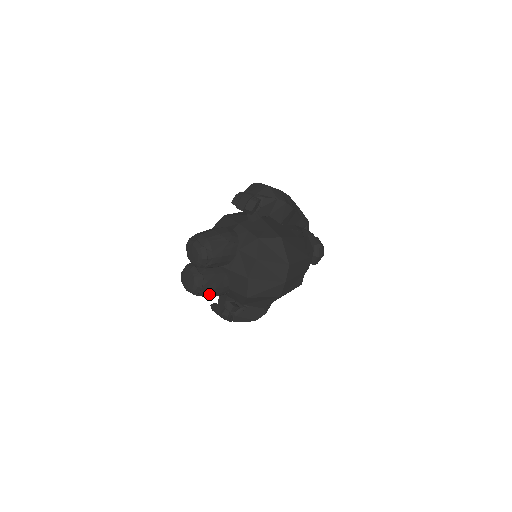
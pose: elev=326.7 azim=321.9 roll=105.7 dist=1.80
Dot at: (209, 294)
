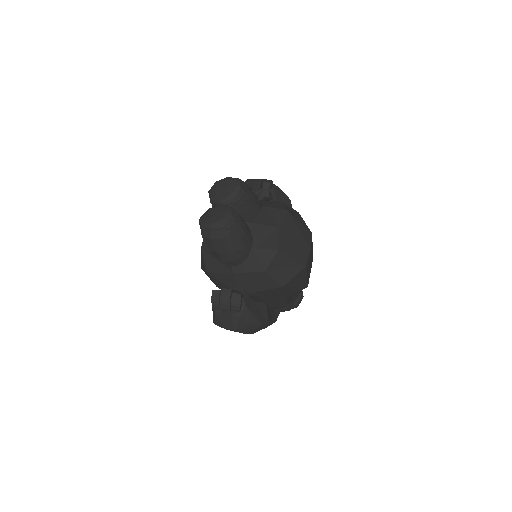
Dot at: (237, 238)
